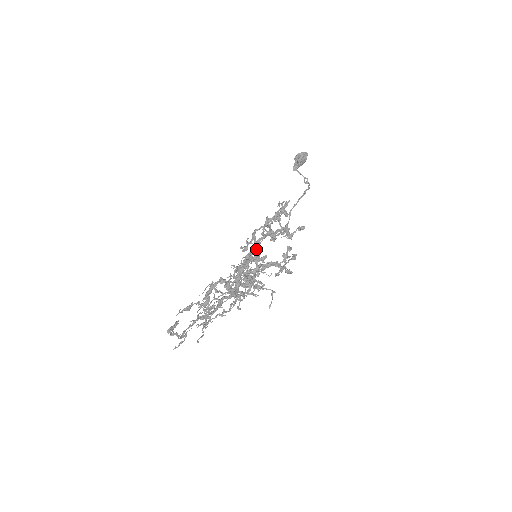
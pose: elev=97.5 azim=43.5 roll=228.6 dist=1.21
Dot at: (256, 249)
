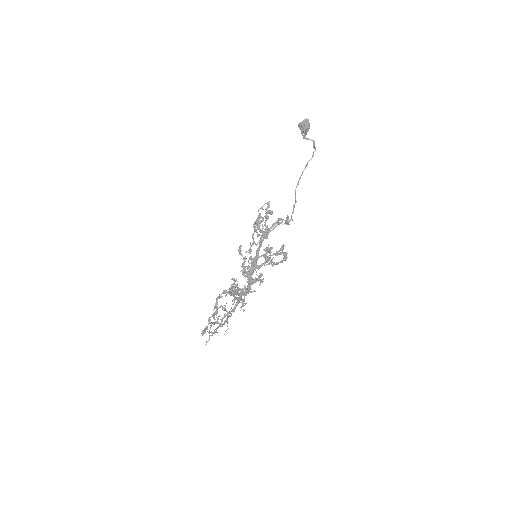
Dot at: (261, 246)
